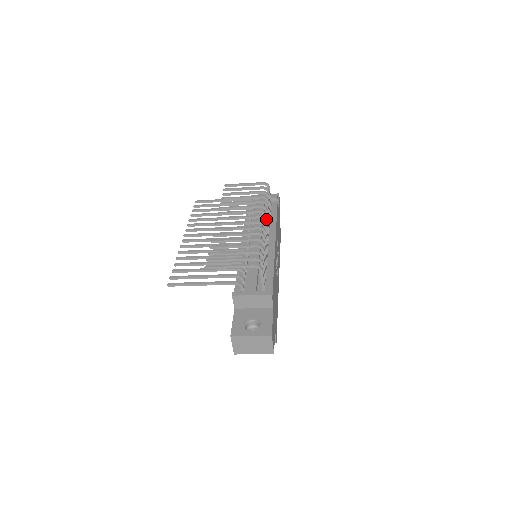
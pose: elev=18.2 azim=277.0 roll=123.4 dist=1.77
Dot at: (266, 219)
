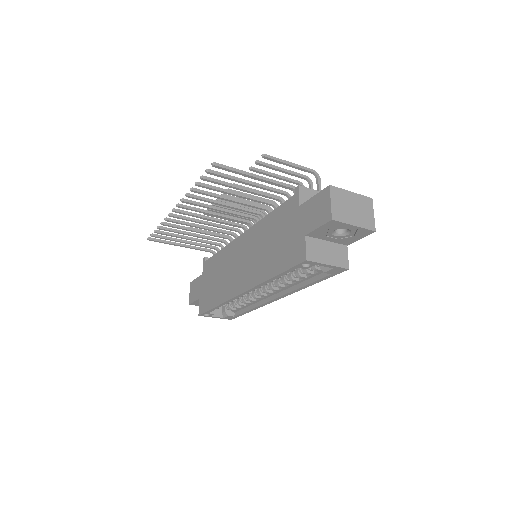
Dot at: occluded
